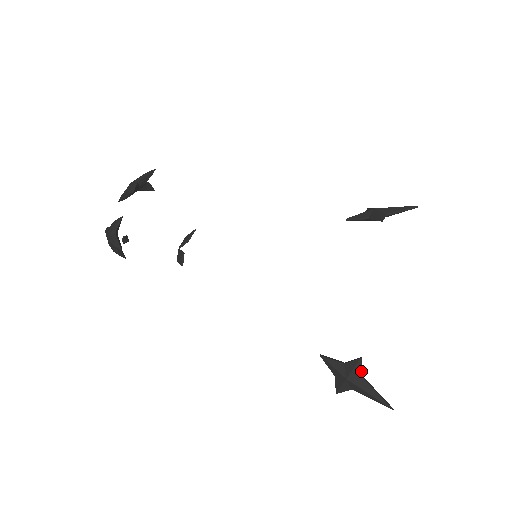
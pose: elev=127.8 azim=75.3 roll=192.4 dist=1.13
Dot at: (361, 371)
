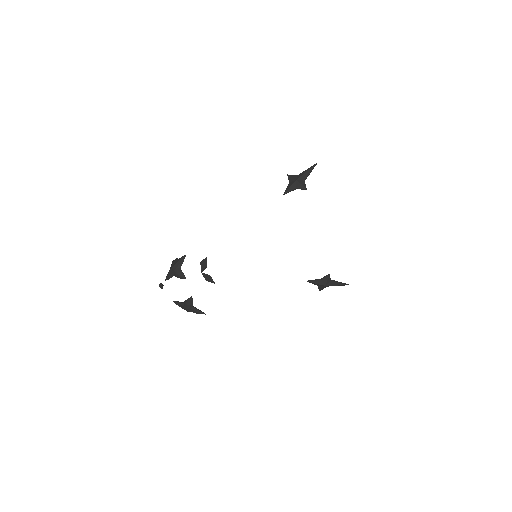
Dot at: occluded
